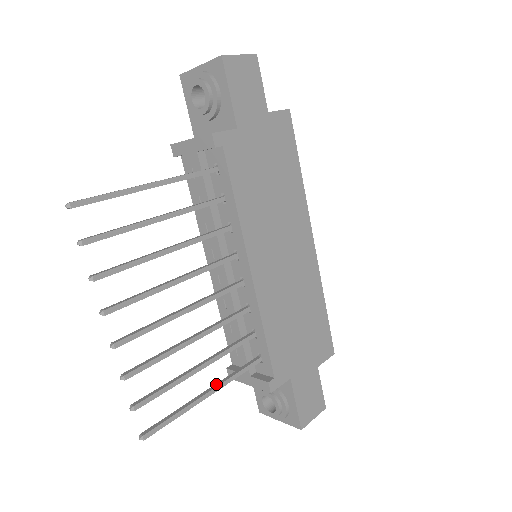
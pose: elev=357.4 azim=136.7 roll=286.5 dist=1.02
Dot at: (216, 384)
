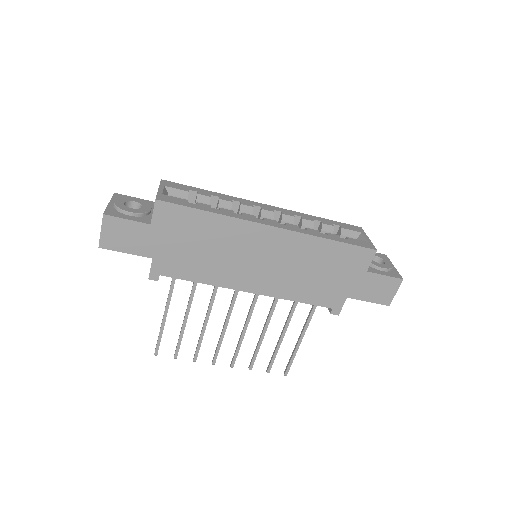
Dot at: (301, 332)
